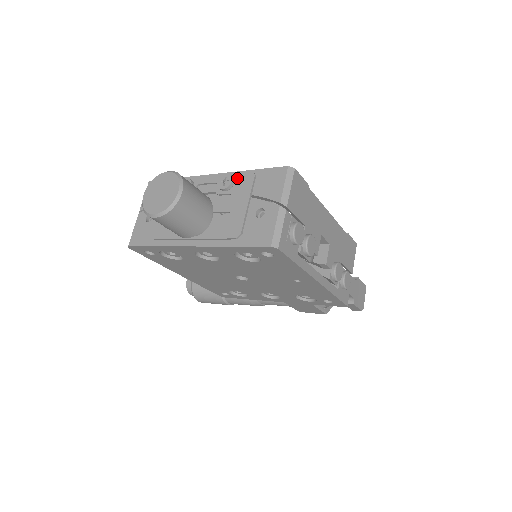
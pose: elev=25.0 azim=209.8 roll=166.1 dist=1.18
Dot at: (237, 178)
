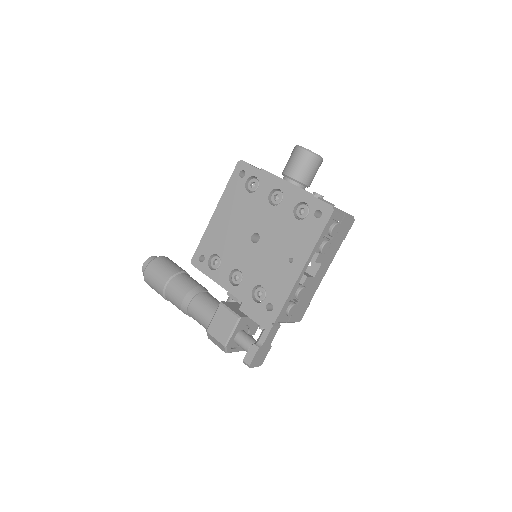
Dot at: occluded
